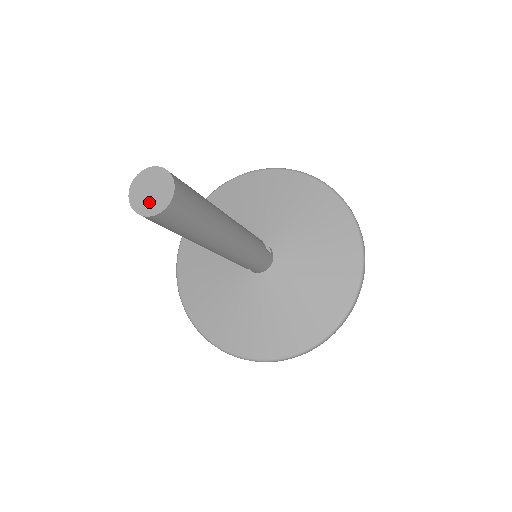
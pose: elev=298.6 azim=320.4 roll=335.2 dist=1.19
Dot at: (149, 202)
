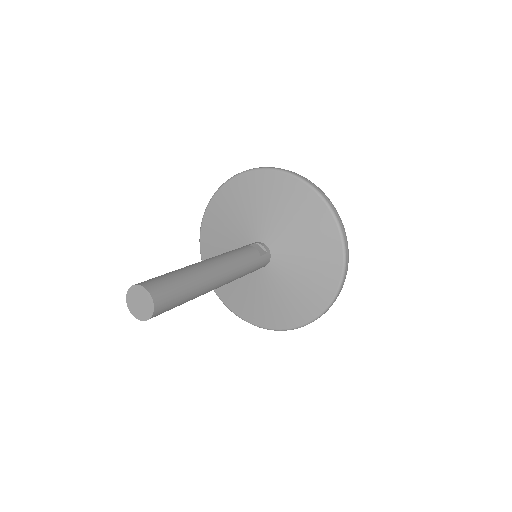
Dot at: (141, 311)
